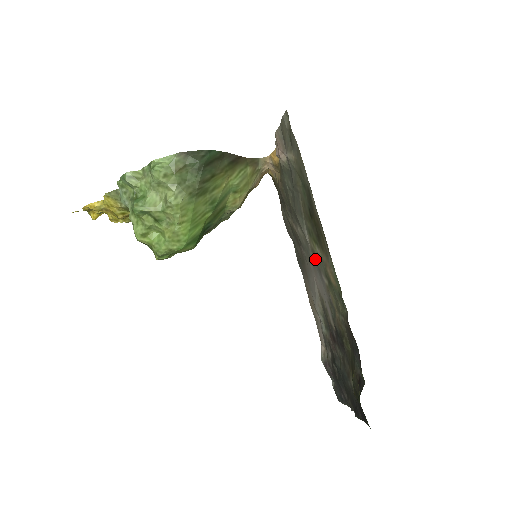
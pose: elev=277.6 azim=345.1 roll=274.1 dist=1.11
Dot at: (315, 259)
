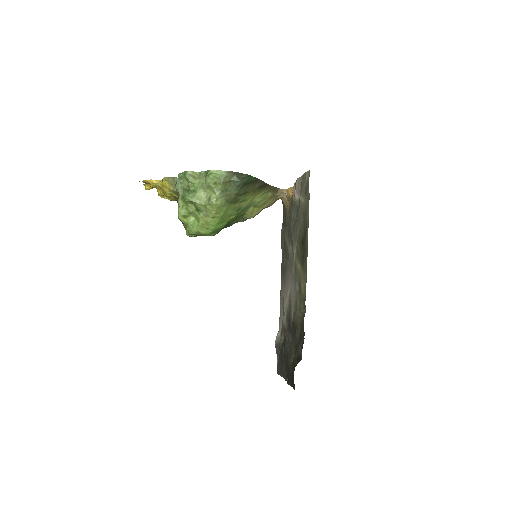
Dot at: (295, 271)
